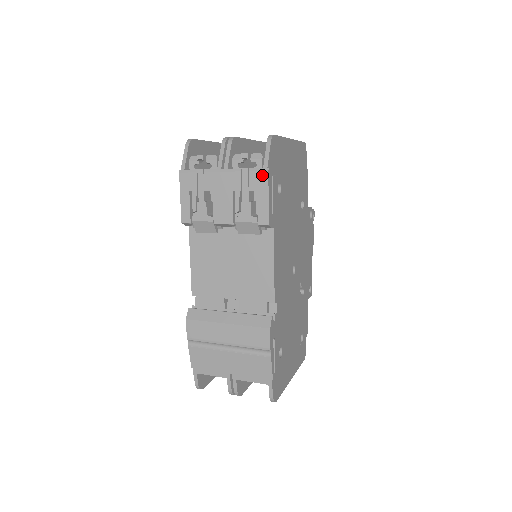
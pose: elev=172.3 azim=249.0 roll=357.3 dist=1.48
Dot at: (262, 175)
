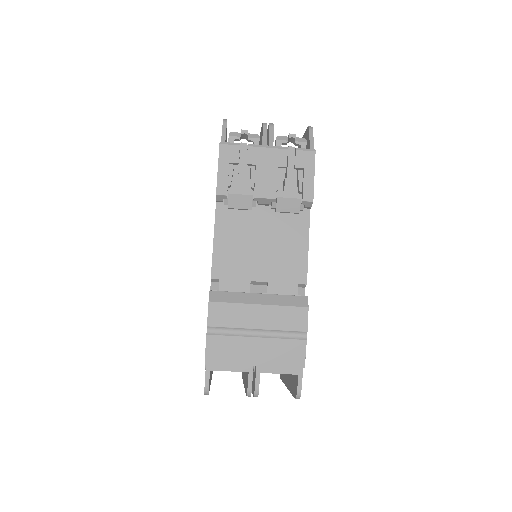
Dot at: (309, 155)
